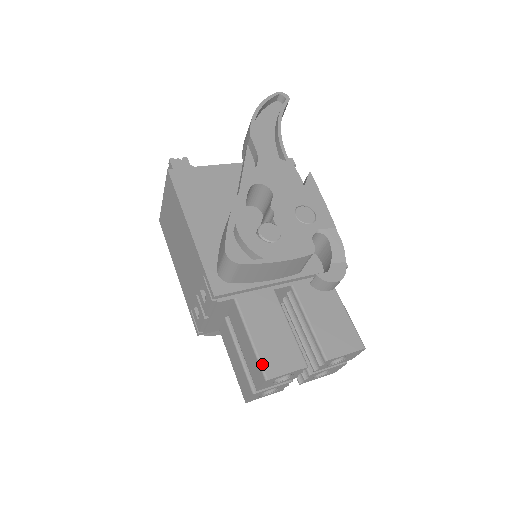
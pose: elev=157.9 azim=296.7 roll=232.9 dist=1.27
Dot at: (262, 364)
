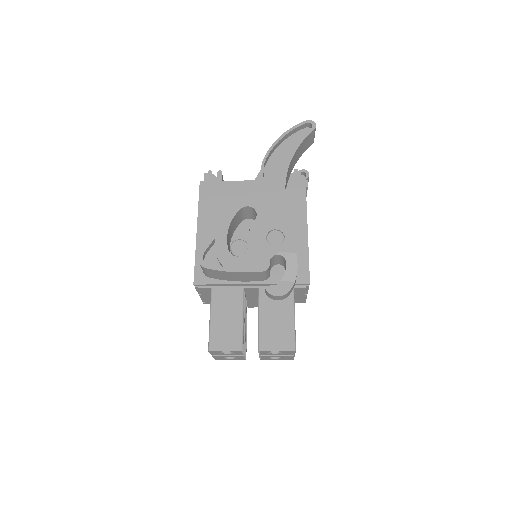
Dot at: (210, 339)
